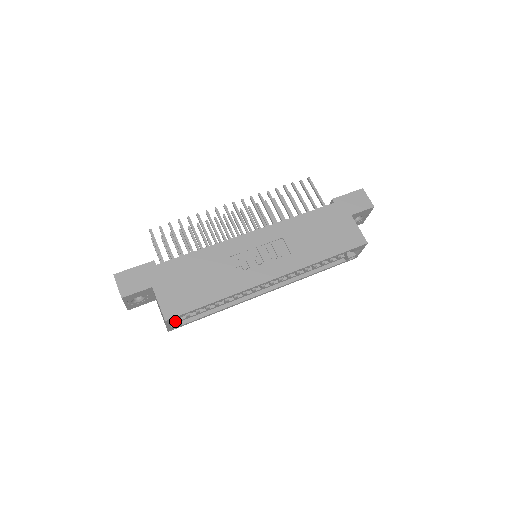
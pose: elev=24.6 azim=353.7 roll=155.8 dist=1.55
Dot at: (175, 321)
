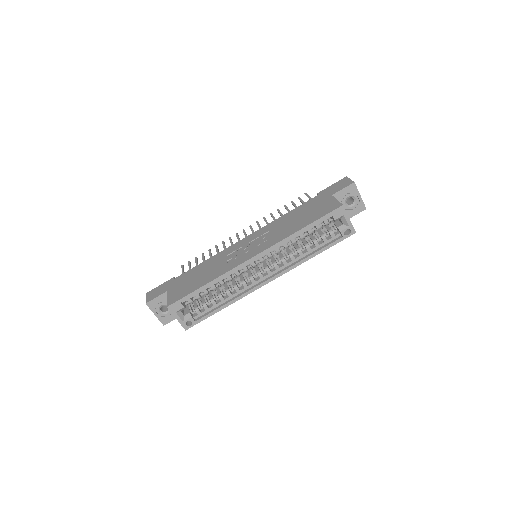
Dot at: (186, 316)
